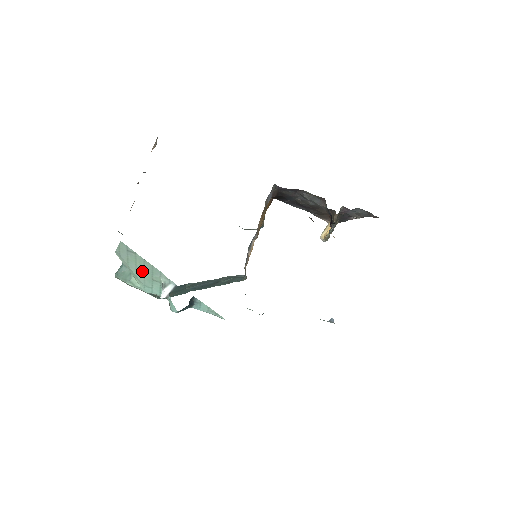
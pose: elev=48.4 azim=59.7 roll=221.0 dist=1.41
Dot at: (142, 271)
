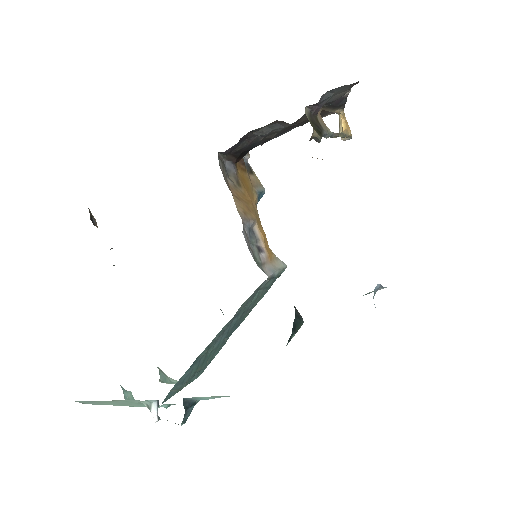
Dot at: (124, 404)
